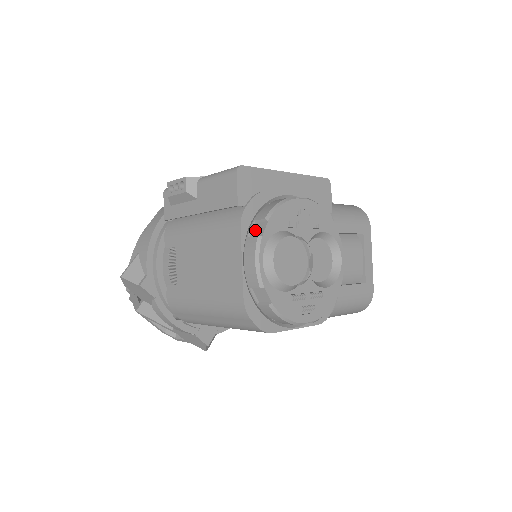
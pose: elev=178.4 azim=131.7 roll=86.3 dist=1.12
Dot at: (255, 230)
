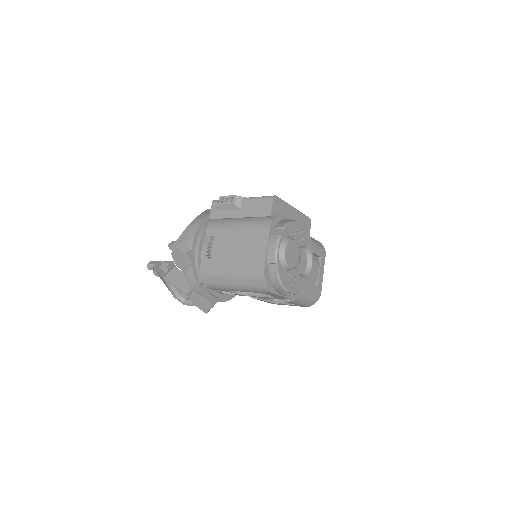
Dot at: (276, 232)
